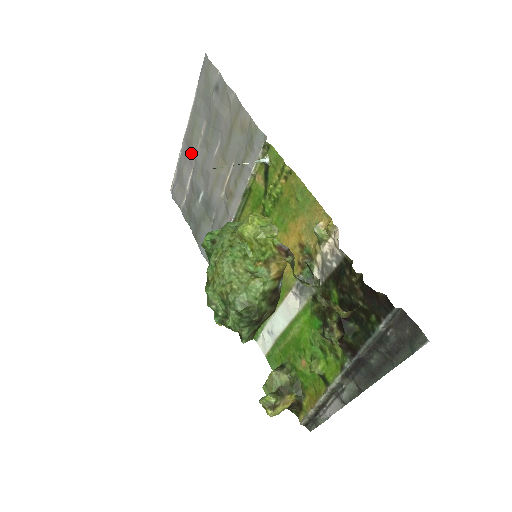
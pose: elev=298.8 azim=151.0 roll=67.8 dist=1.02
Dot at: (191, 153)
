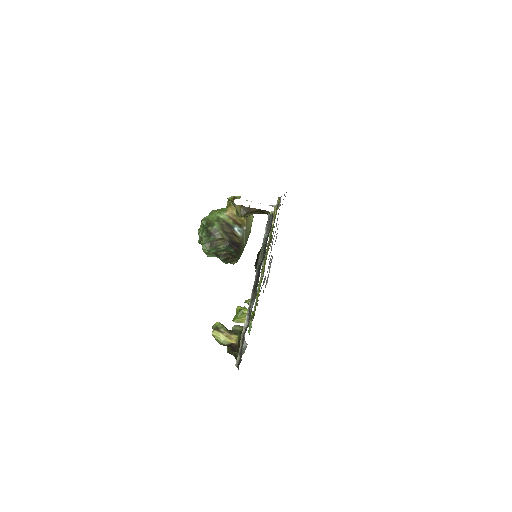
Dot at: occluded
